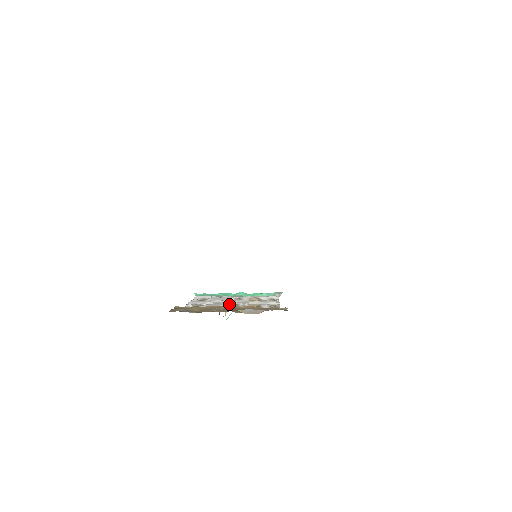
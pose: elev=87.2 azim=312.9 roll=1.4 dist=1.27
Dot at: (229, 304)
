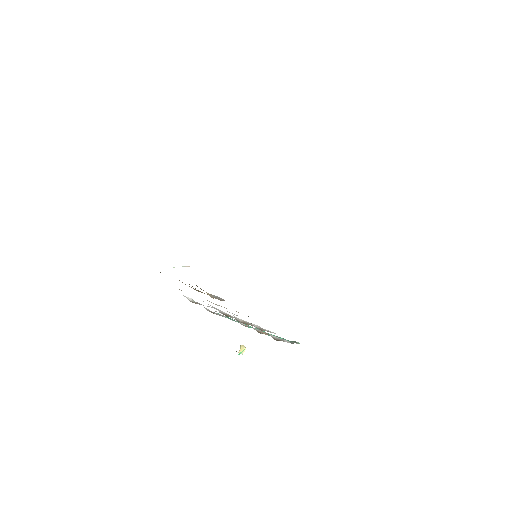
Dot at: occluded
